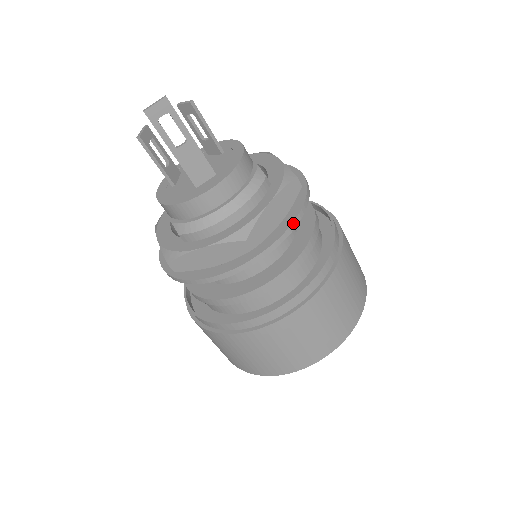
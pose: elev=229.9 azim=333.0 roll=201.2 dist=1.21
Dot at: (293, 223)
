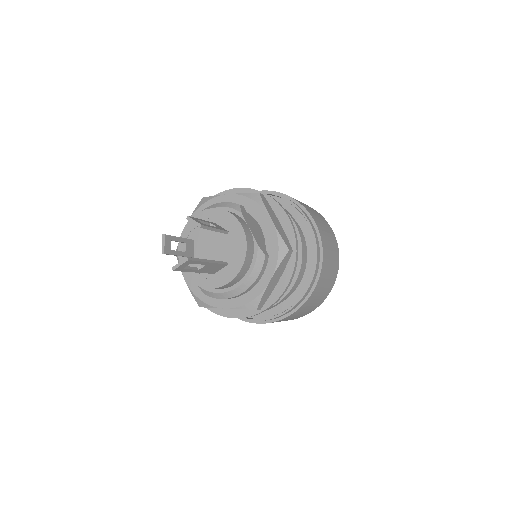
Dot at: (288, 285)
